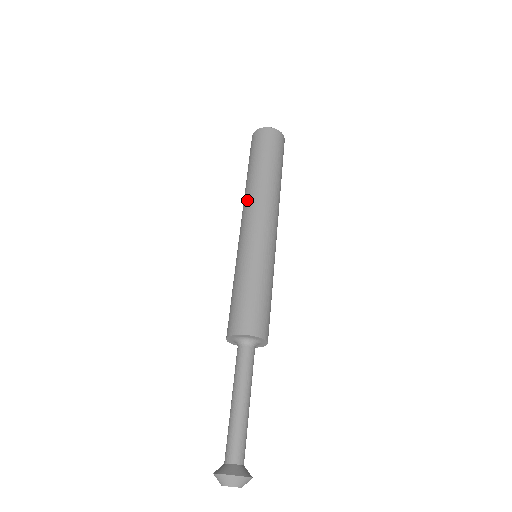
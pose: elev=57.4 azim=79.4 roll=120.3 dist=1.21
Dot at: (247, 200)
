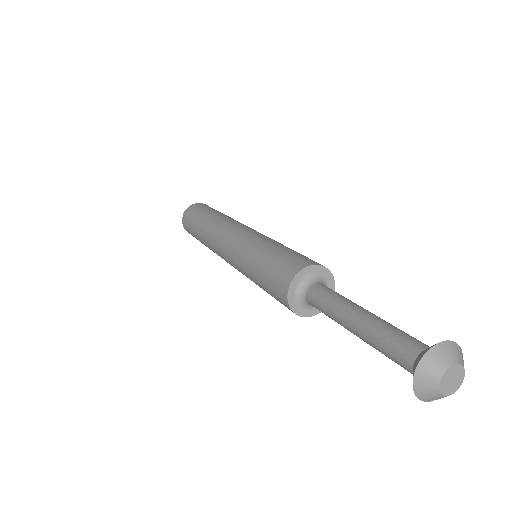
Dot at: (231, 220)
